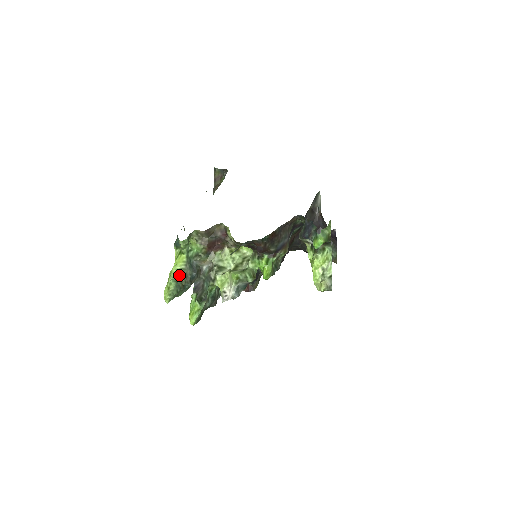
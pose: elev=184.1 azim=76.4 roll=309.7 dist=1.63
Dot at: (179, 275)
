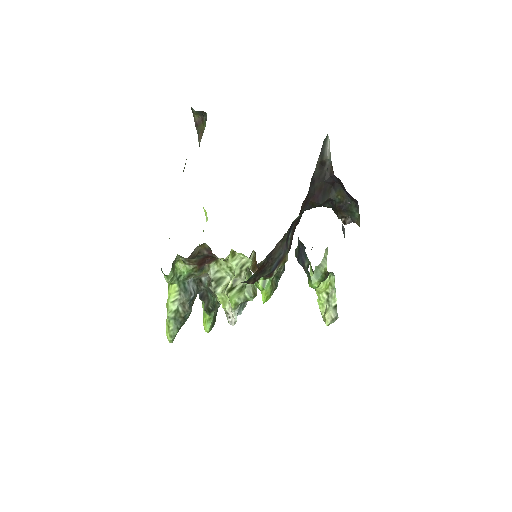
Dot at: (175, 309)
